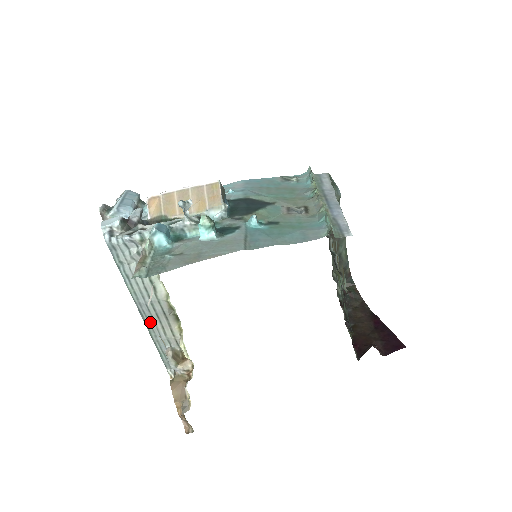
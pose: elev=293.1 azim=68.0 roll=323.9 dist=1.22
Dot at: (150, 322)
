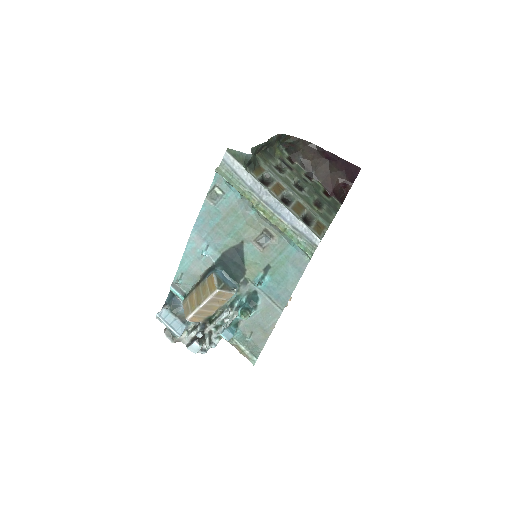
Dot at: occluded
